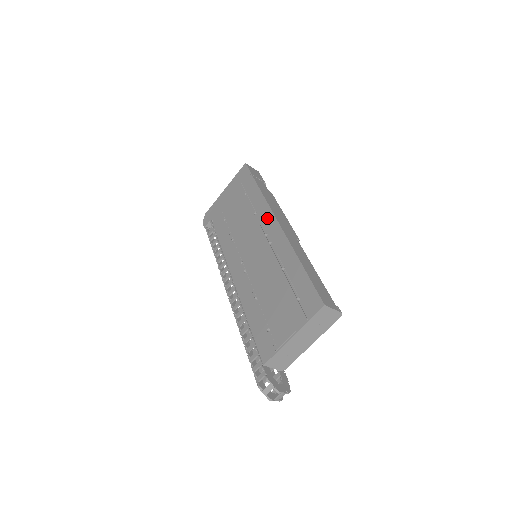
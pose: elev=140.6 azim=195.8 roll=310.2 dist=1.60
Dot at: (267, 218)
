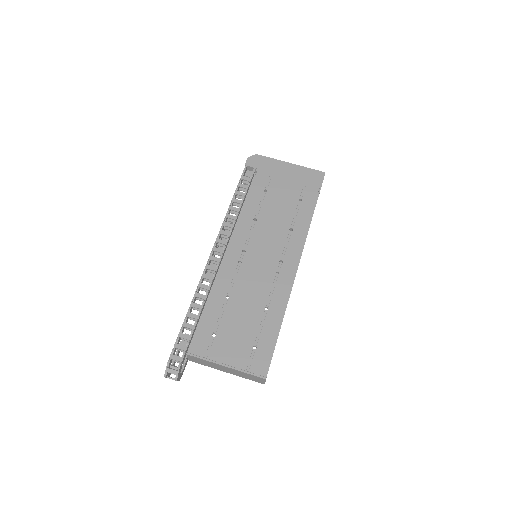
Dot at: (295, 250)
